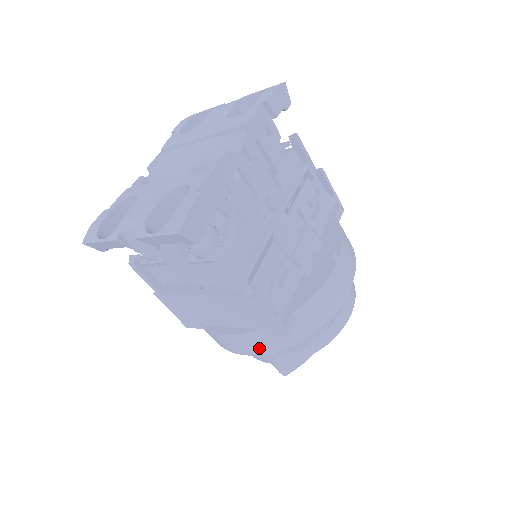
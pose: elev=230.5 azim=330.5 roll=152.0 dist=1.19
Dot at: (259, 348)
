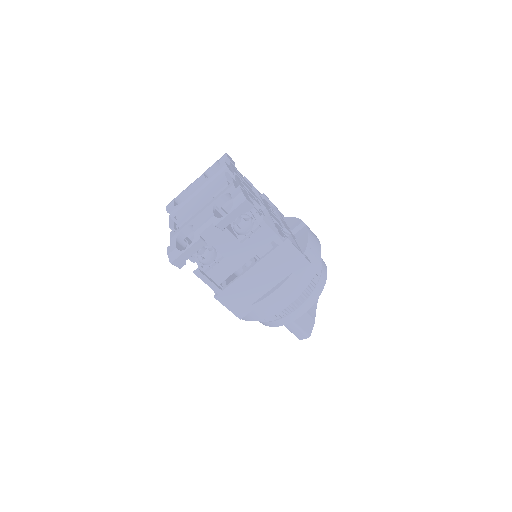
Dot at: (297, 290)
